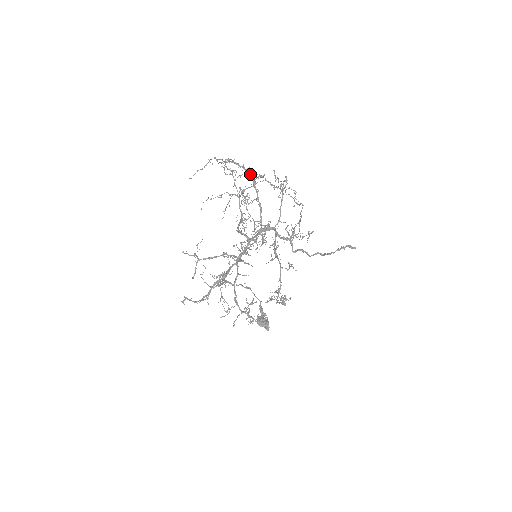
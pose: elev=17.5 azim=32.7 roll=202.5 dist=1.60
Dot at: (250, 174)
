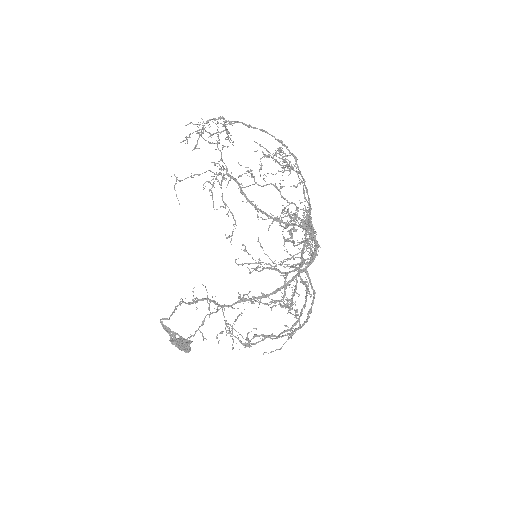
Dot at: occluded
